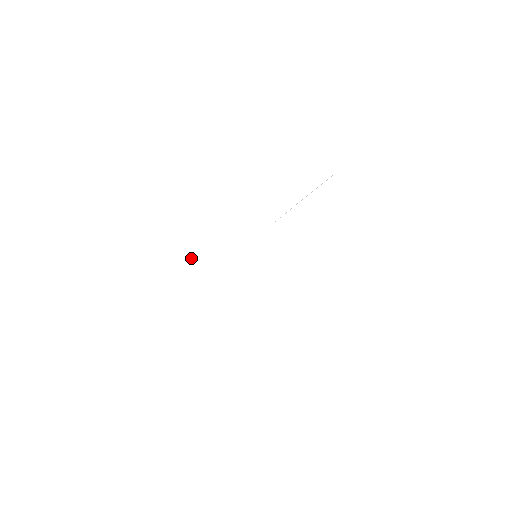
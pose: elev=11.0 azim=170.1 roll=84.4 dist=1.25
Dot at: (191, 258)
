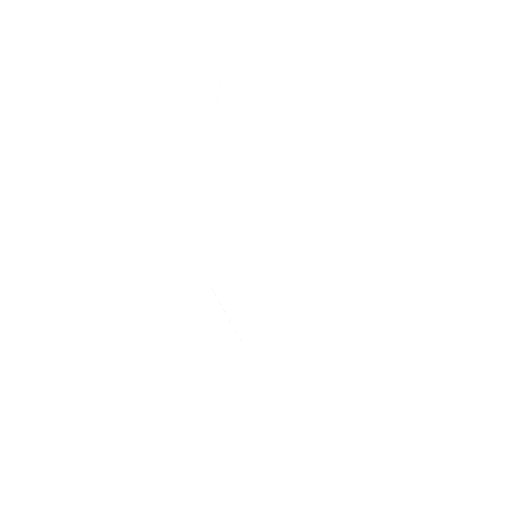
Dot at: (230, 296)
